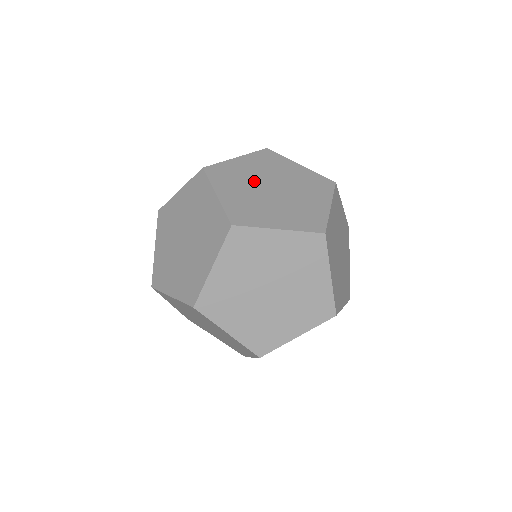
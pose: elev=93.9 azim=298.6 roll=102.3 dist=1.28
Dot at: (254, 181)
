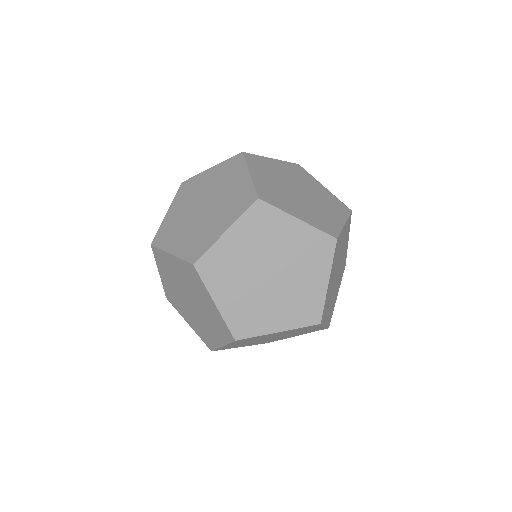
Dot at: (284, 179)
